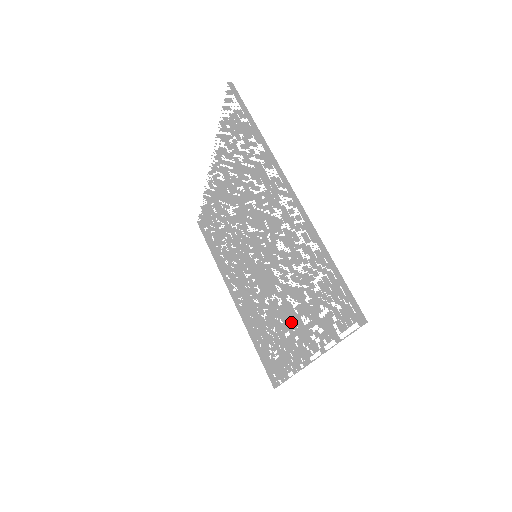
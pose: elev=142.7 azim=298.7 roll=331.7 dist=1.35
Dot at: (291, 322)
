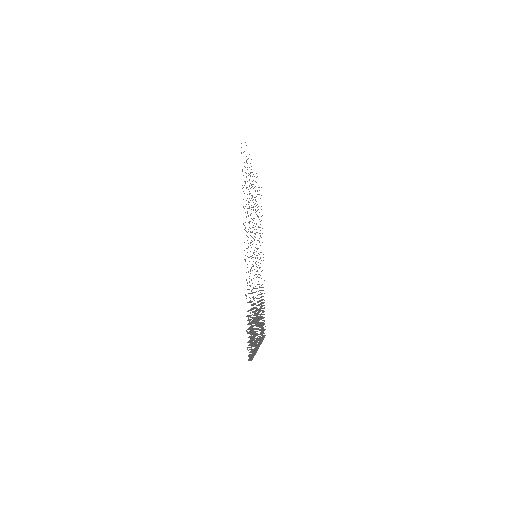
Dot at: occluded
